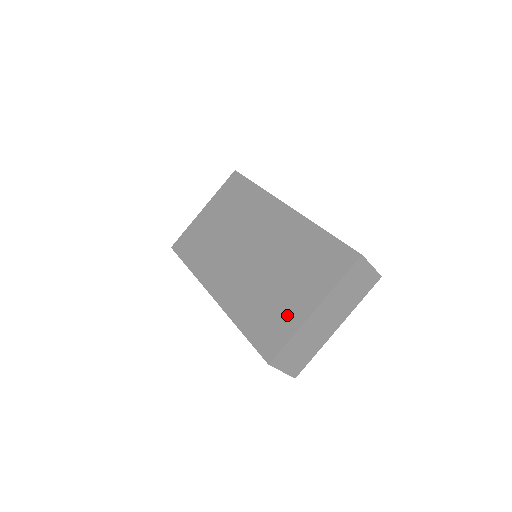
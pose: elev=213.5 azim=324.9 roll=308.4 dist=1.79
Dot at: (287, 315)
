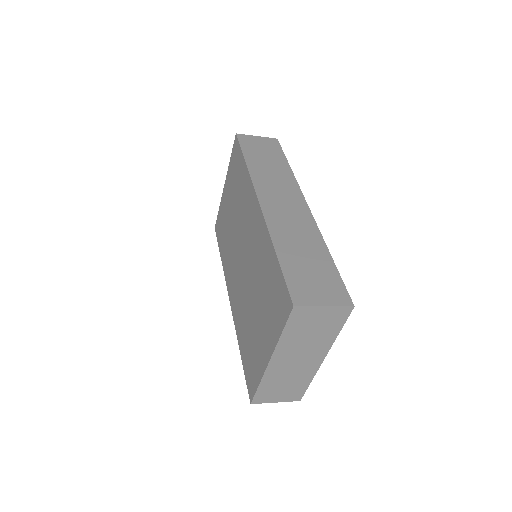
Dot at: (257, 355)
